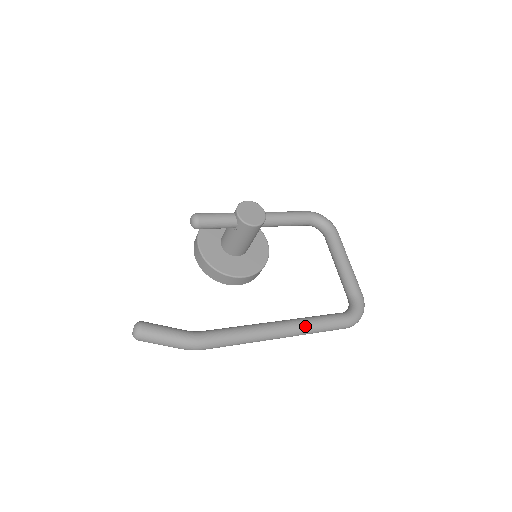
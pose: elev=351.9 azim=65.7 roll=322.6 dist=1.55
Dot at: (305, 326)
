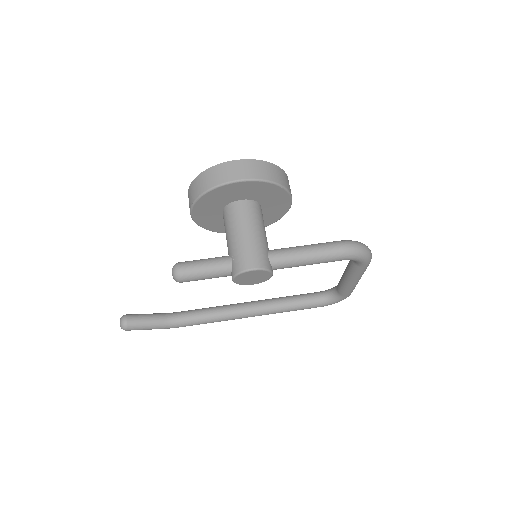
Dot at: occluded
